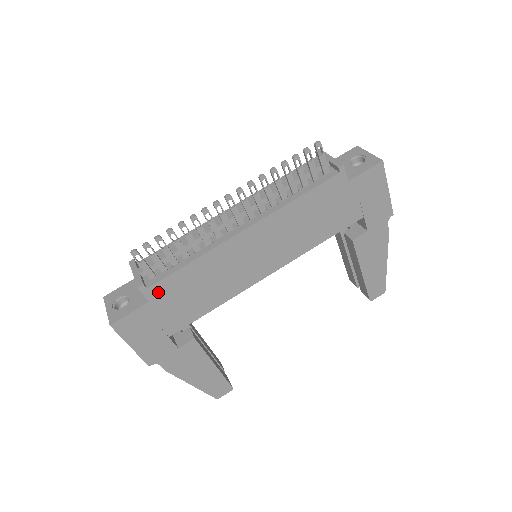
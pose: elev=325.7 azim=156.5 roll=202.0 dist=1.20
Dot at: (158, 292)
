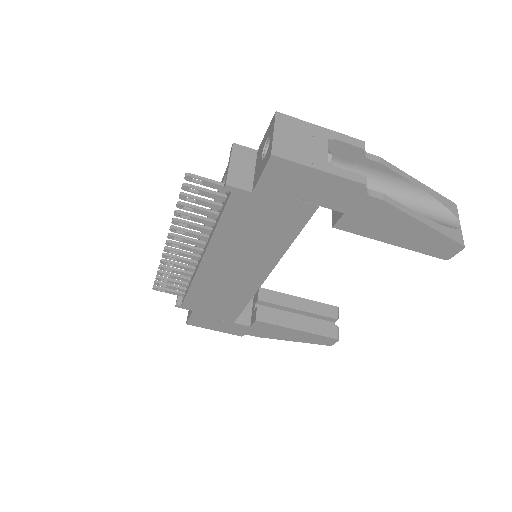
Dot at: (191, 306)
